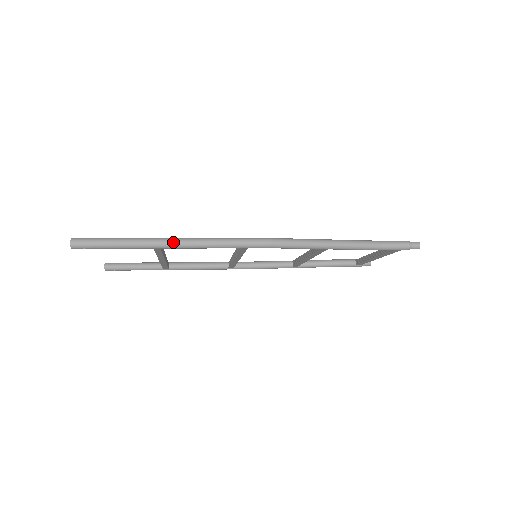
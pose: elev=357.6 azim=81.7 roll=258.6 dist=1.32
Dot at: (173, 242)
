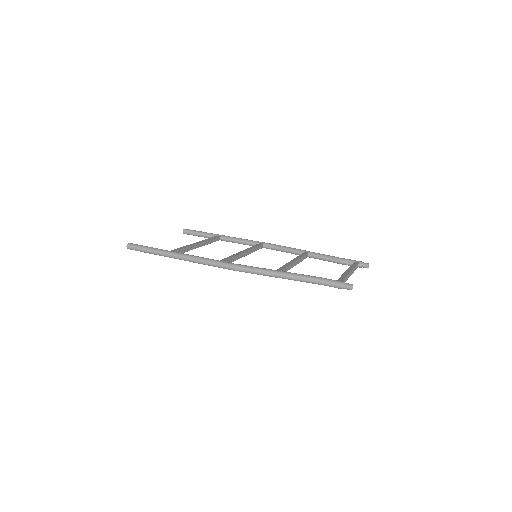
Dot at: (177, 257)
